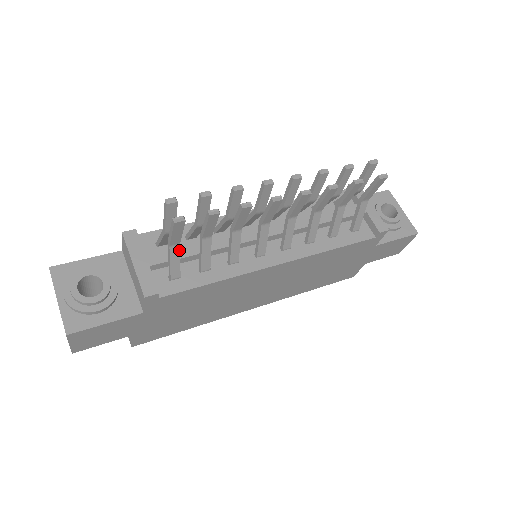
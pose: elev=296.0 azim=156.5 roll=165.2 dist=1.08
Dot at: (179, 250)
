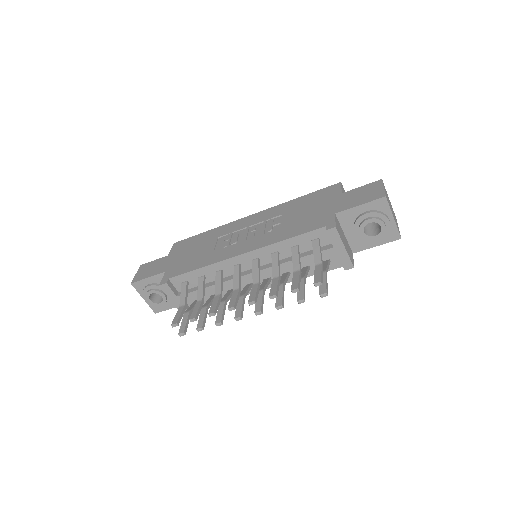
Dot at: (192, 311)
